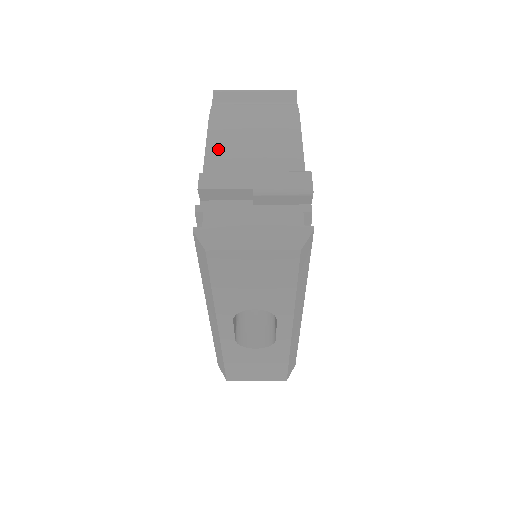
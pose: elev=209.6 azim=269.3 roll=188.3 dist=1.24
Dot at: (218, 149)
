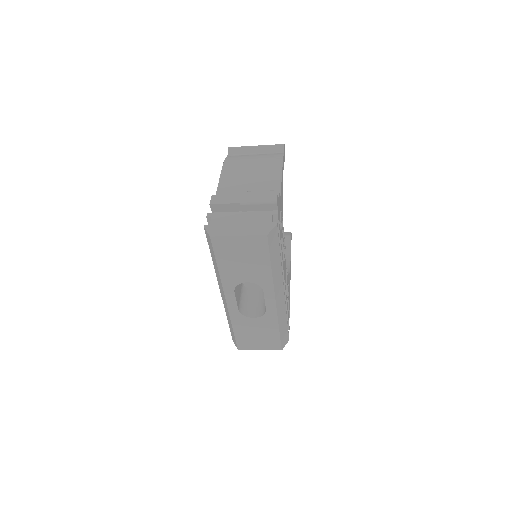
Dot at: (227, 182)
